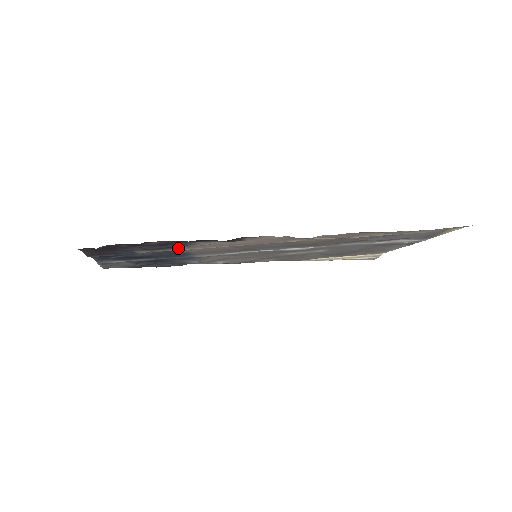
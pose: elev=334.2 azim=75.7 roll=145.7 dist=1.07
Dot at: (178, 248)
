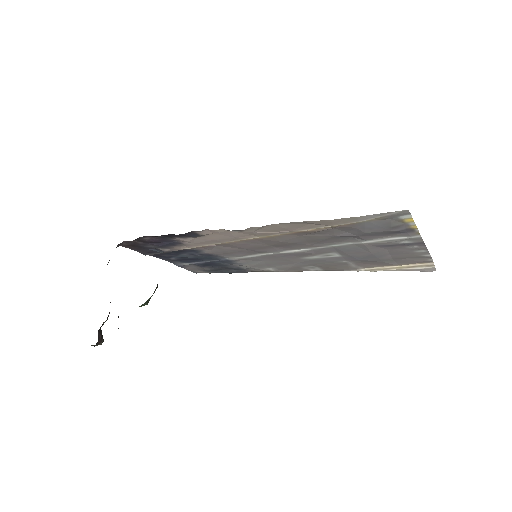
Dot at: (185, 246)
